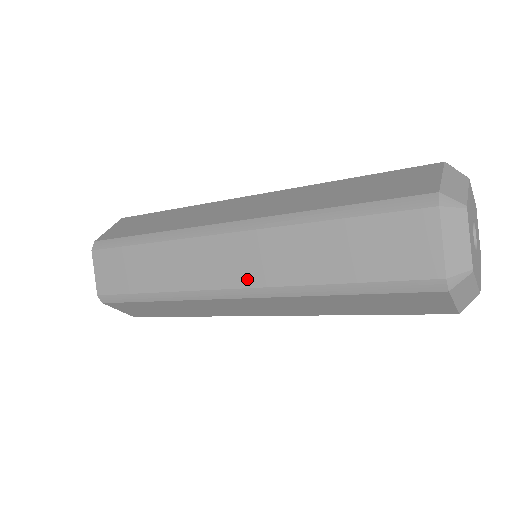
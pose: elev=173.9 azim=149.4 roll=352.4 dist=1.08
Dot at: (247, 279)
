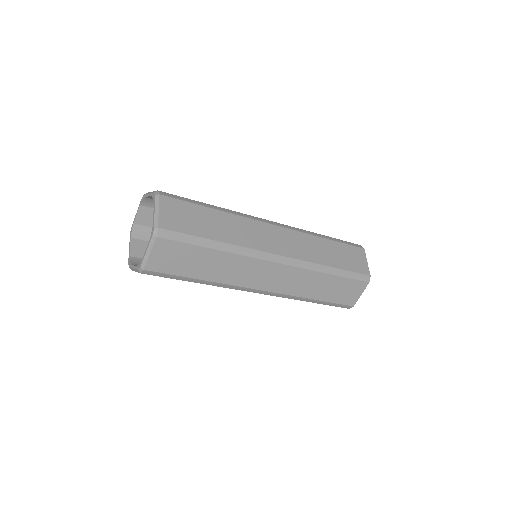
Dot at: (276, 288)
